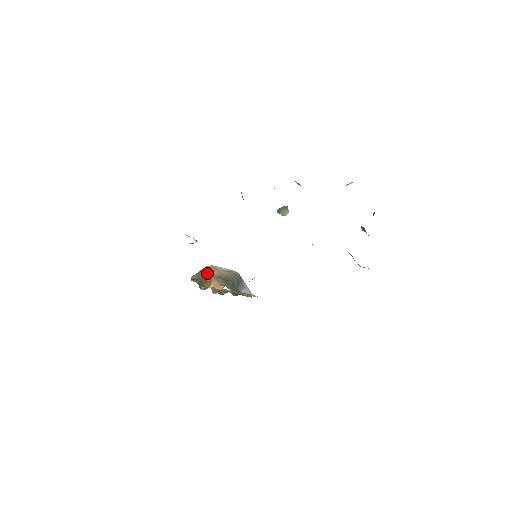
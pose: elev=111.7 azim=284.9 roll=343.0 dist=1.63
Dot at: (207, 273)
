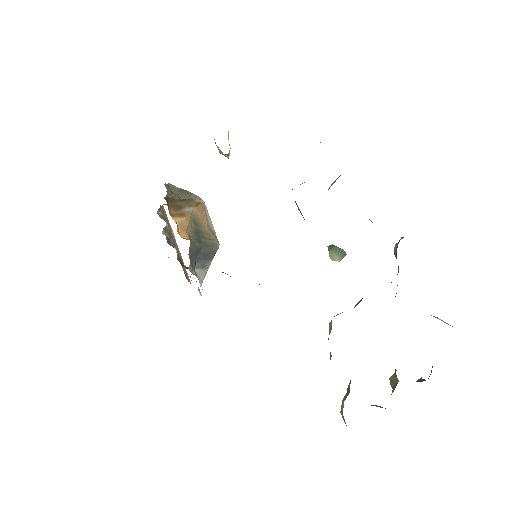
Dot at: (191, 202)
